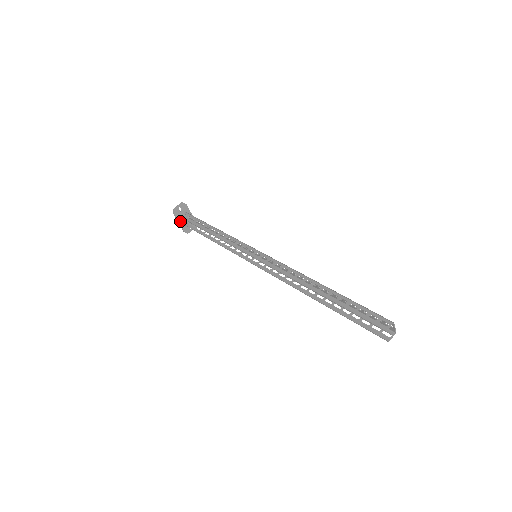
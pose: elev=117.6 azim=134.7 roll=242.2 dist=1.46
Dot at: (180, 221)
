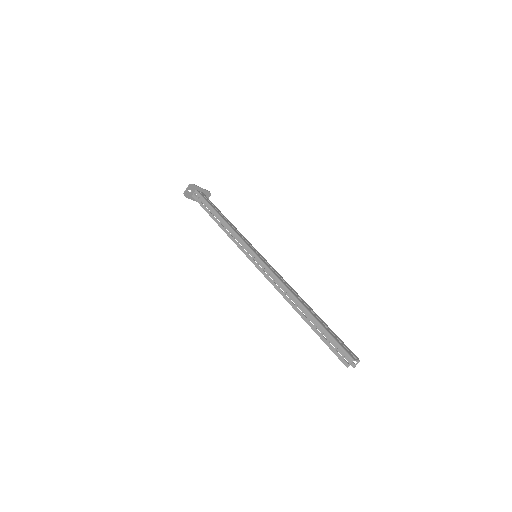
Dot at: occluded
